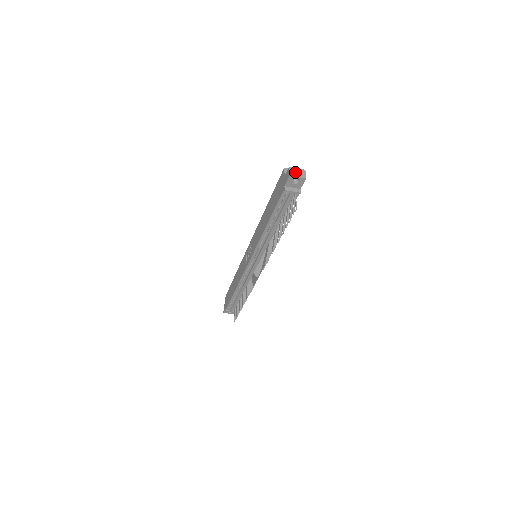
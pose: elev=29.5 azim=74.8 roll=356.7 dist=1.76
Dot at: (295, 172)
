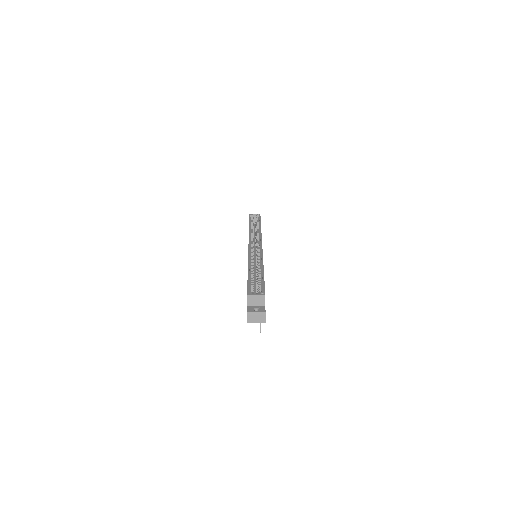
Dot at: (253, 318)
